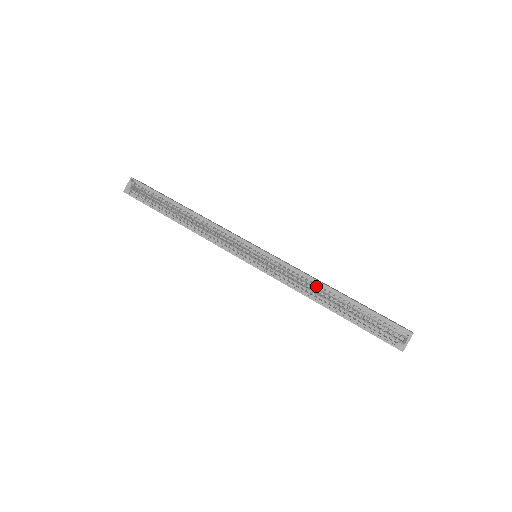
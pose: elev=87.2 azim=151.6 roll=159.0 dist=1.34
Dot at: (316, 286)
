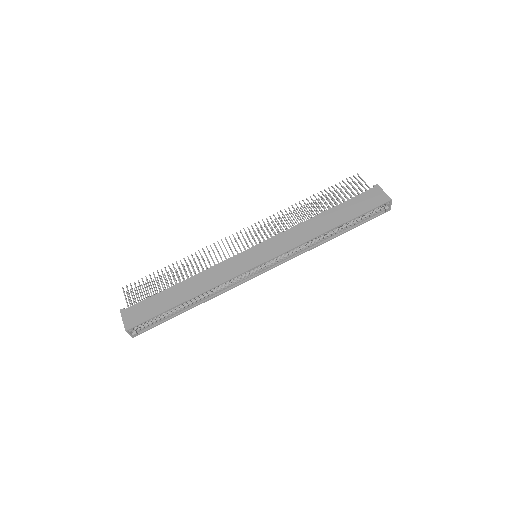
Dot at: (318, 237)
